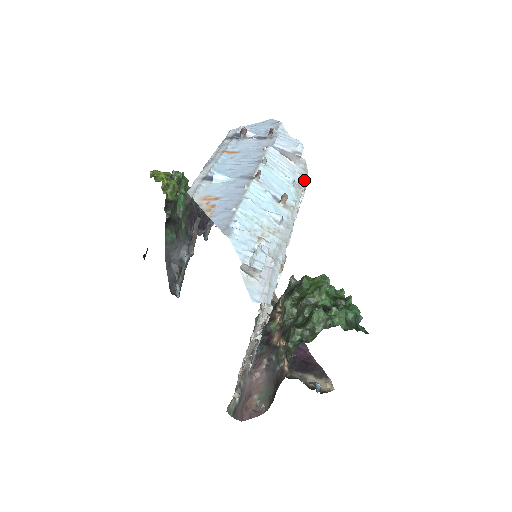
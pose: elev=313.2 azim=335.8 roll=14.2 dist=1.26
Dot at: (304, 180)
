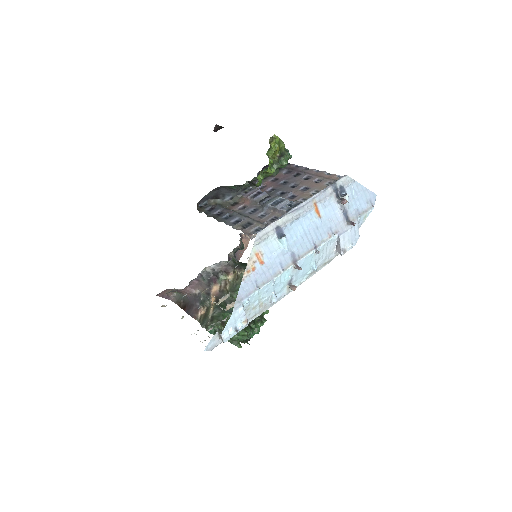
Dot at: occluded
